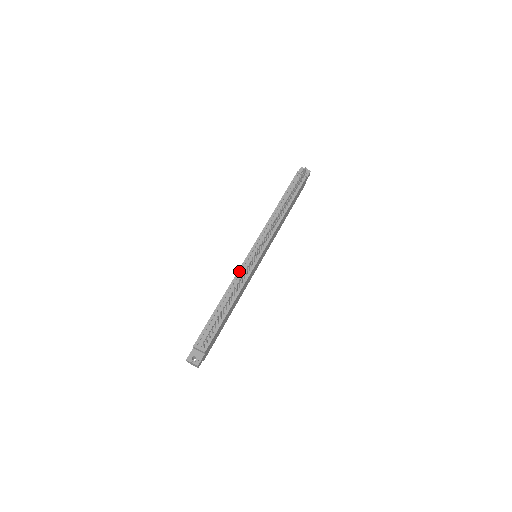
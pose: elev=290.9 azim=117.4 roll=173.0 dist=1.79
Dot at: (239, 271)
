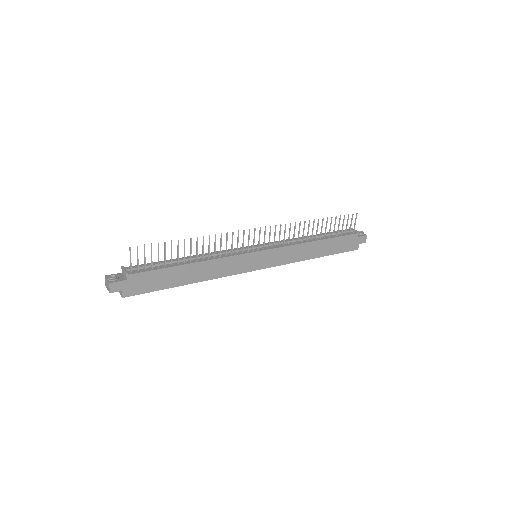
Dot at: occluded
